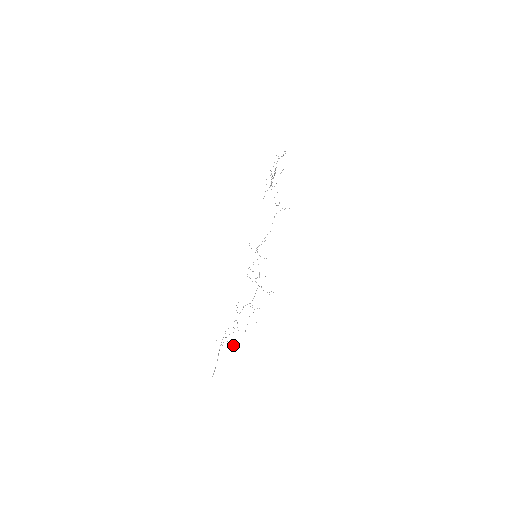
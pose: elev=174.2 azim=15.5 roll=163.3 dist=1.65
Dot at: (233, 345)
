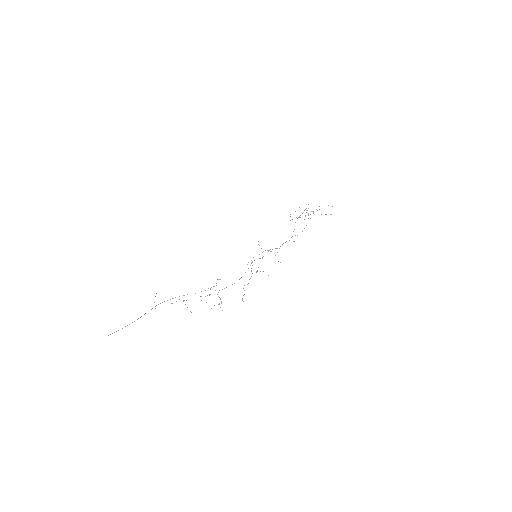
Dot at: occluded
